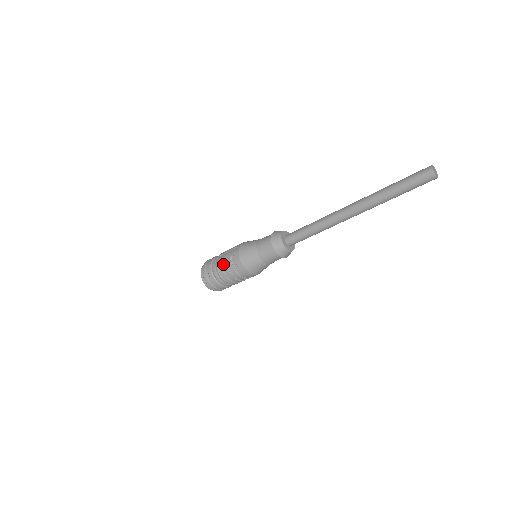
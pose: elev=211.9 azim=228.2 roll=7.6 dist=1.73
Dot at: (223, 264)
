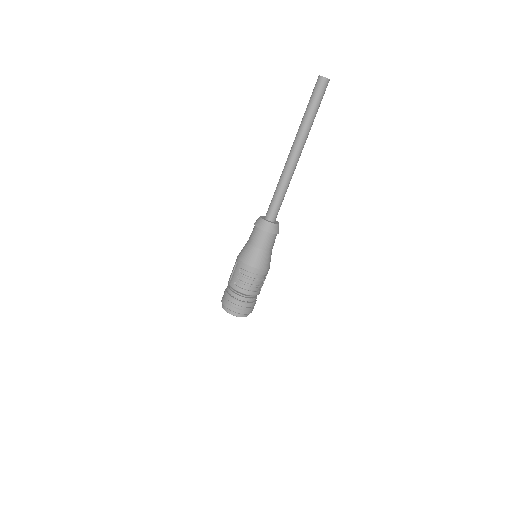
Dot at: (238, 284)
